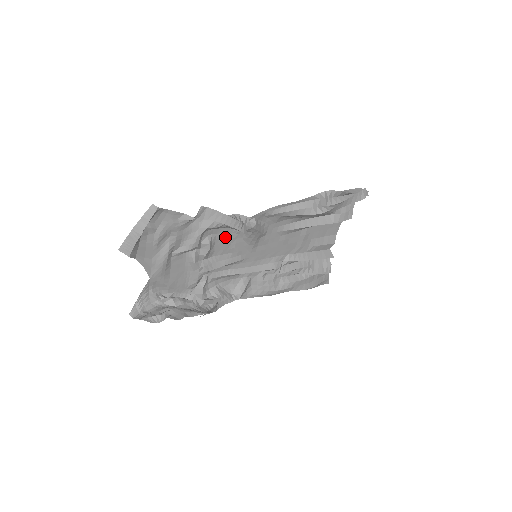
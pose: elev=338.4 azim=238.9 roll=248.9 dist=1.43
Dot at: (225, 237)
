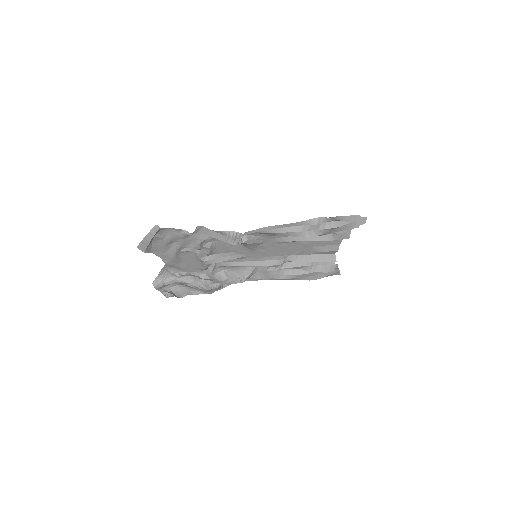
Dot at: (225, 243)
